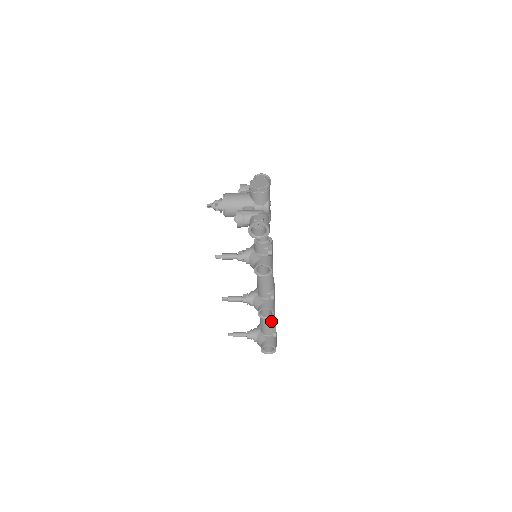
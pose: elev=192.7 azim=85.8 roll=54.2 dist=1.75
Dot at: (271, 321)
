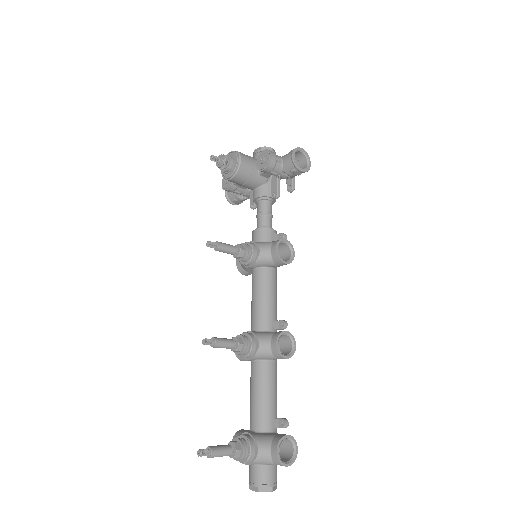
Dot at: (276, 392)
